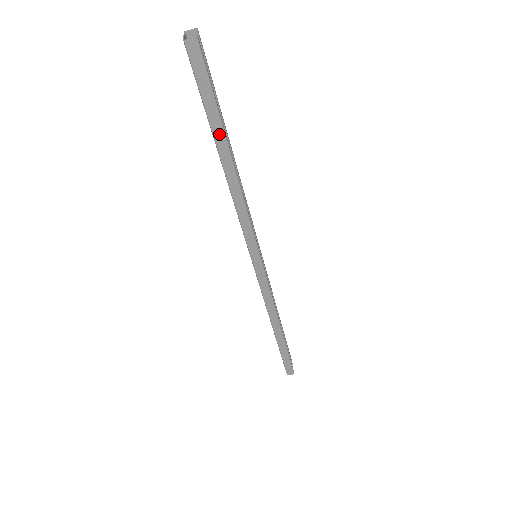
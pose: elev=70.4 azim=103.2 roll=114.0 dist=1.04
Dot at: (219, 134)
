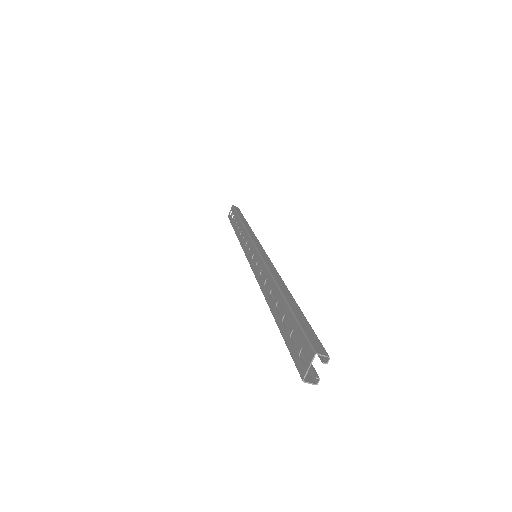
Dot at: occluded
